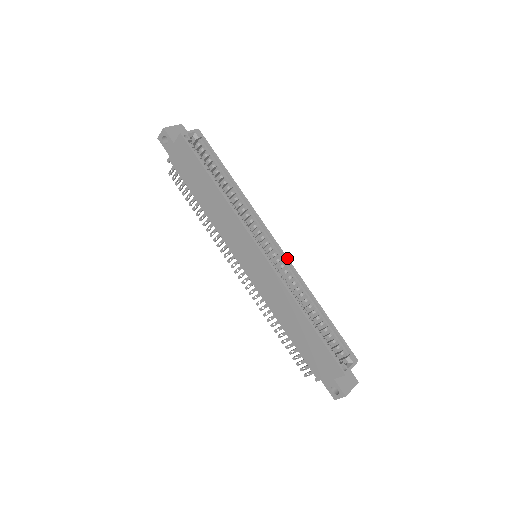
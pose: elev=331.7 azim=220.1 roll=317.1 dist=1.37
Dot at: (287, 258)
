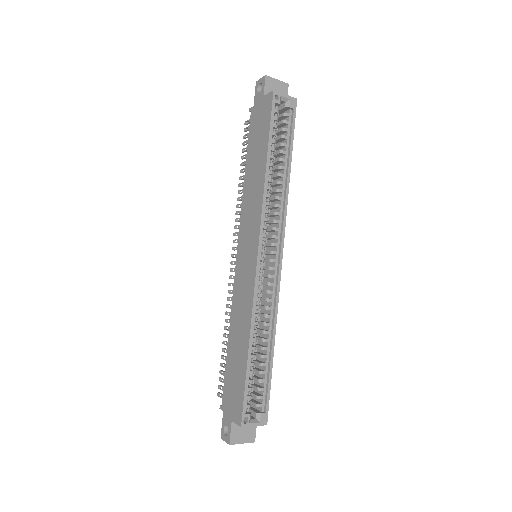
Dot at: (280, 280)
